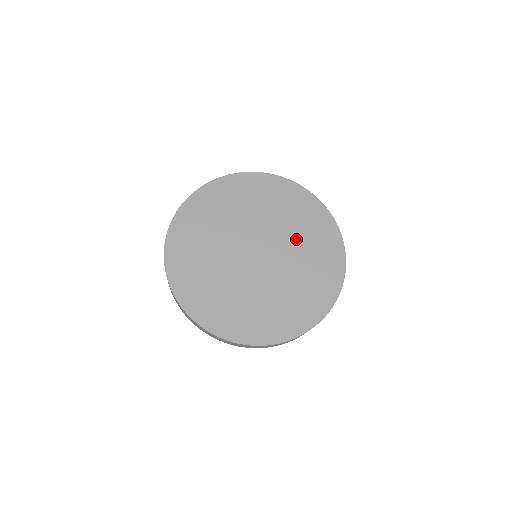
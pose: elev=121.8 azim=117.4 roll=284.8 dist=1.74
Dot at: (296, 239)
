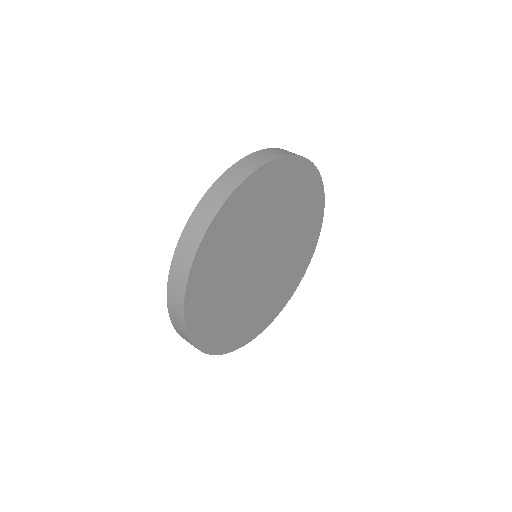
Dot at: (291, 218)
